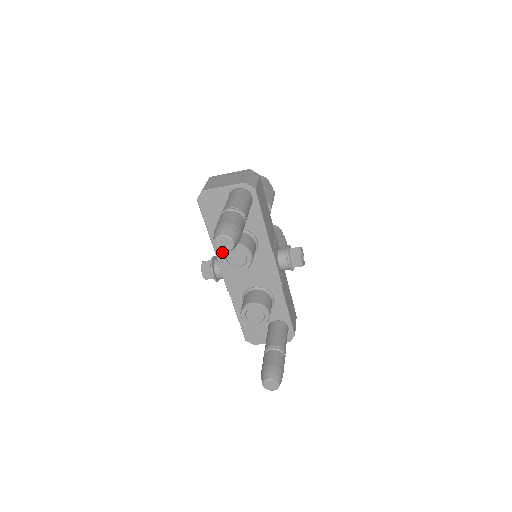
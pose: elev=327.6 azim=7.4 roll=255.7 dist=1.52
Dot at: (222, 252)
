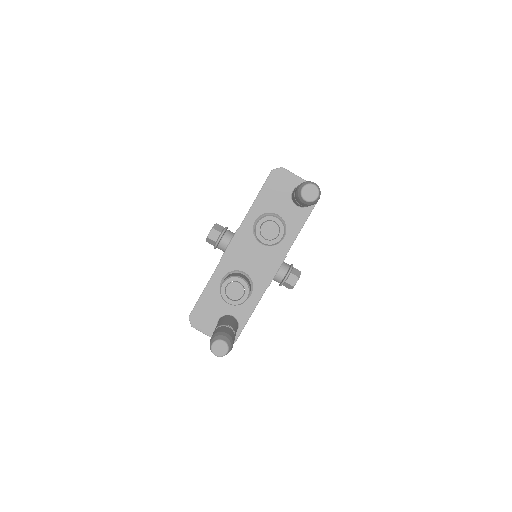
Dot at: (264, 217)
